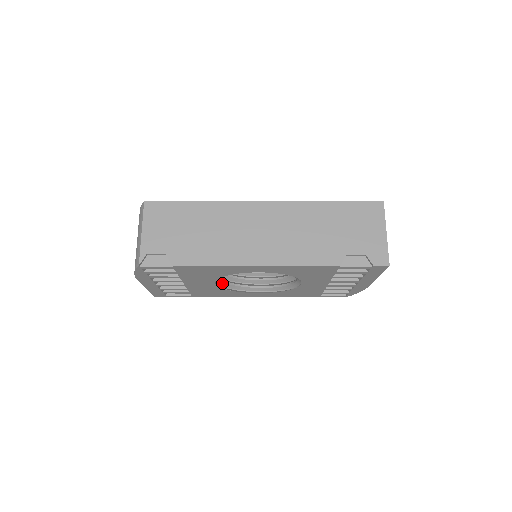
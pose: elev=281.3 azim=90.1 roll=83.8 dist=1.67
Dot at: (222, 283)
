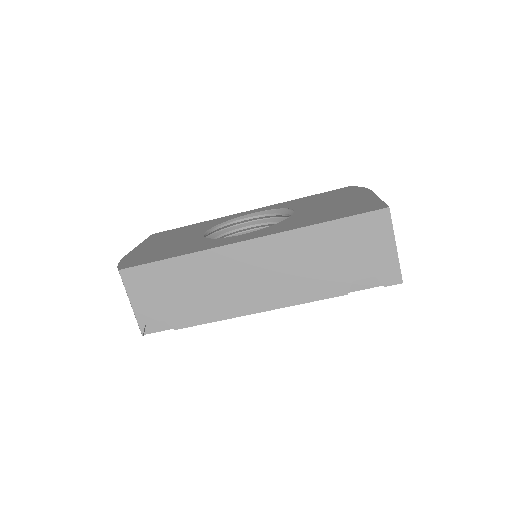
Dot at: occluded
